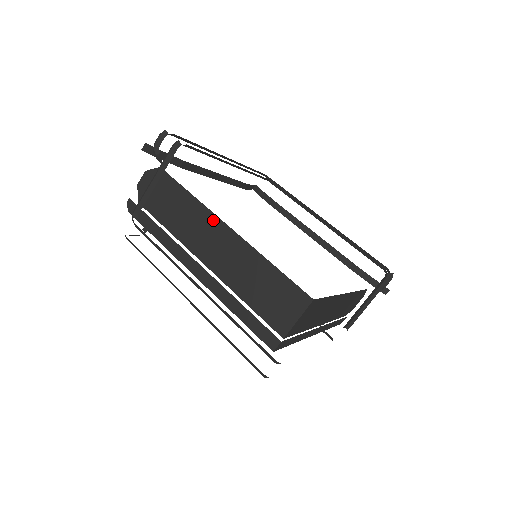
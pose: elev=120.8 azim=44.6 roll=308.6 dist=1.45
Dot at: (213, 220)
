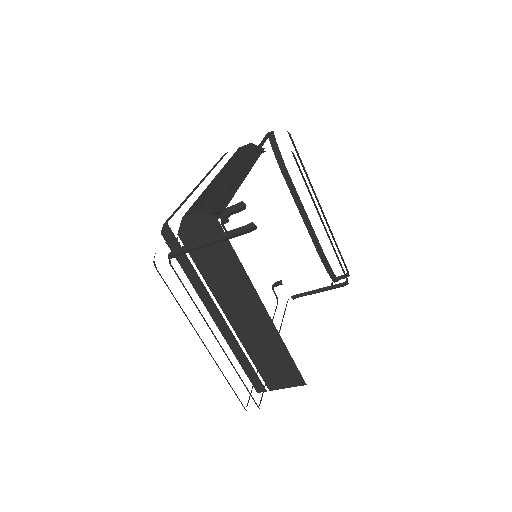
Dot at: (253, 297)
